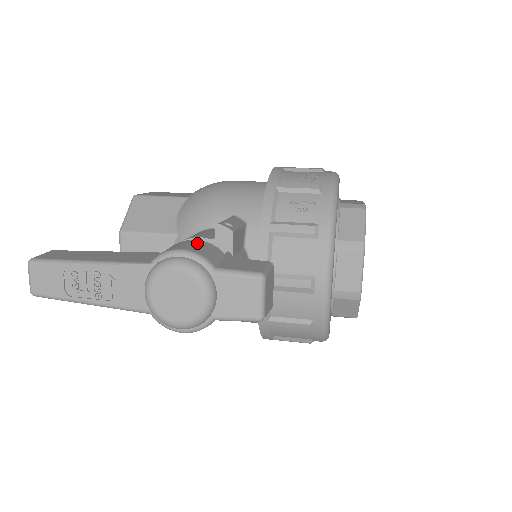
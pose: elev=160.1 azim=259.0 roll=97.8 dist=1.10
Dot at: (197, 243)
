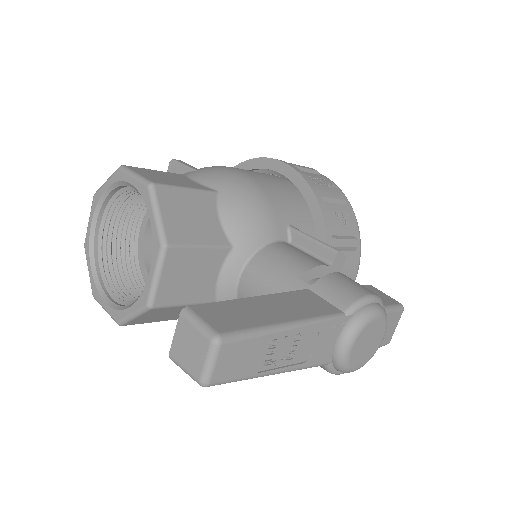
Dot at: (350, 279)
